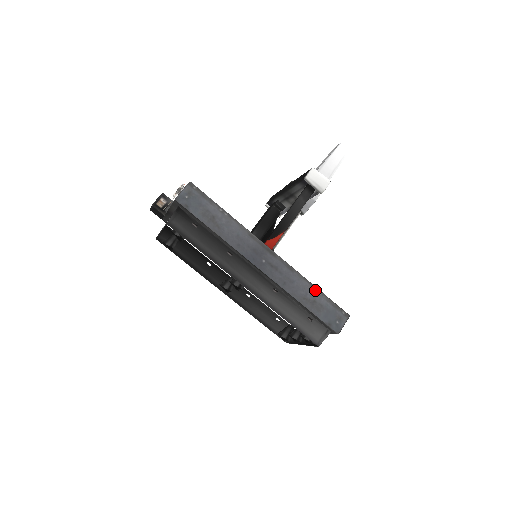
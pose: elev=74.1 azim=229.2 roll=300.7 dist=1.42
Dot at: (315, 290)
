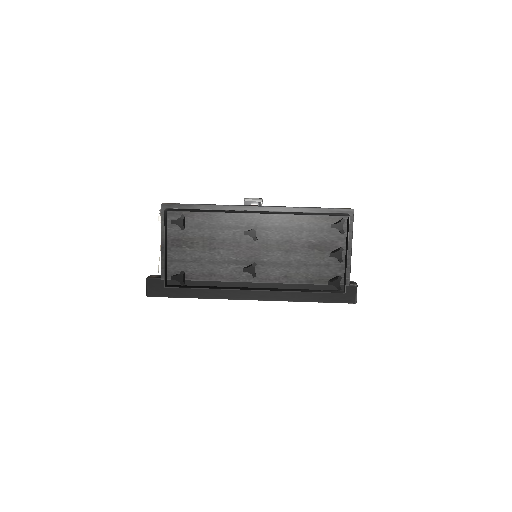
Dot at: occluded
